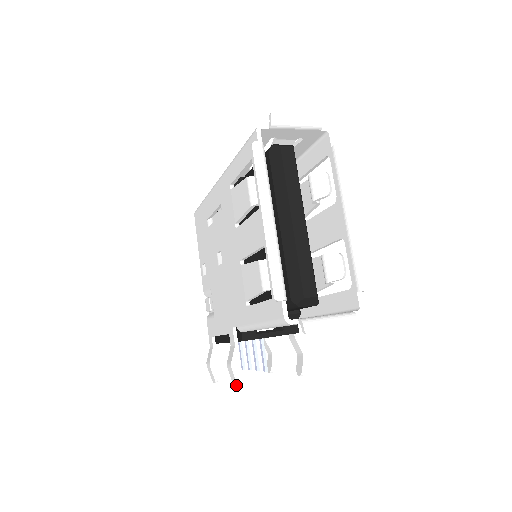
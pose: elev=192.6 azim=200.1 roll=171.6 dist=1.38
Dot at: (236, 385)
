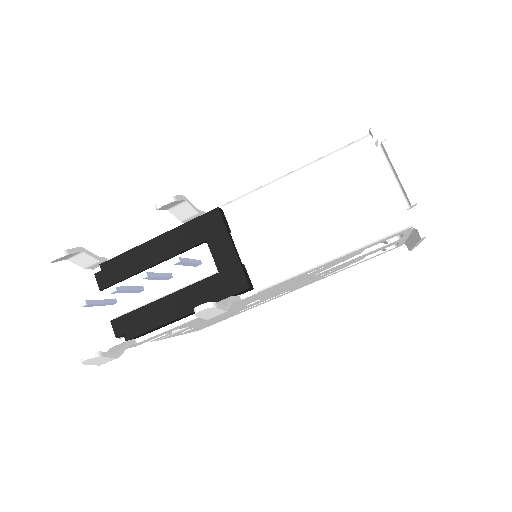
Dot at: (167, 198)
